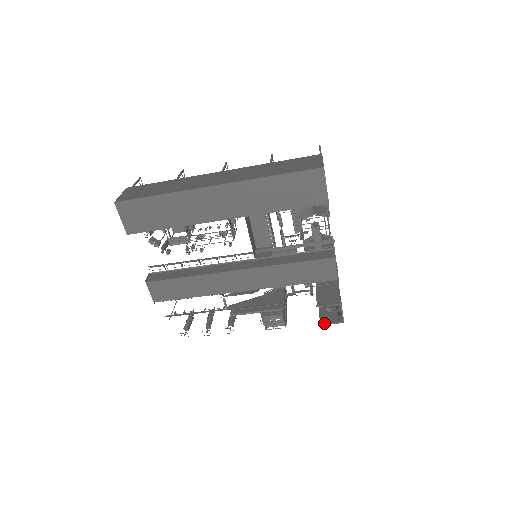
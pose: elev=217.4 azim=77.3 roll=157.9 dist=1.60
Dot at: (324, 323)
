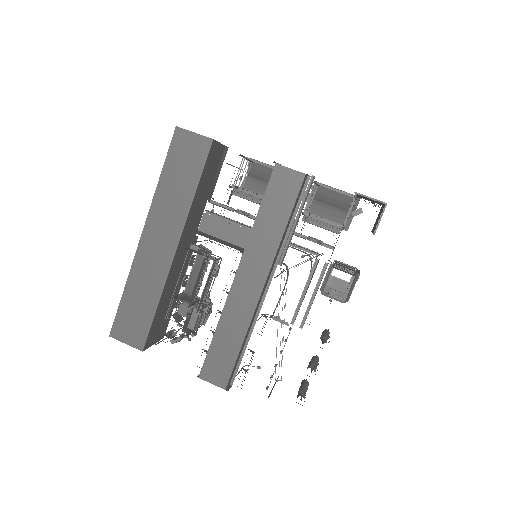
Dot at: (375, 228)
